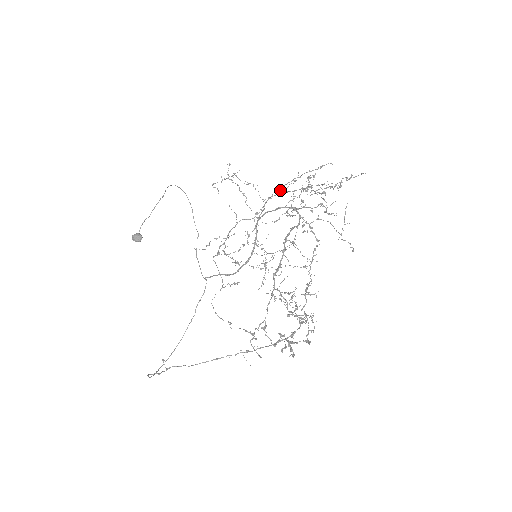
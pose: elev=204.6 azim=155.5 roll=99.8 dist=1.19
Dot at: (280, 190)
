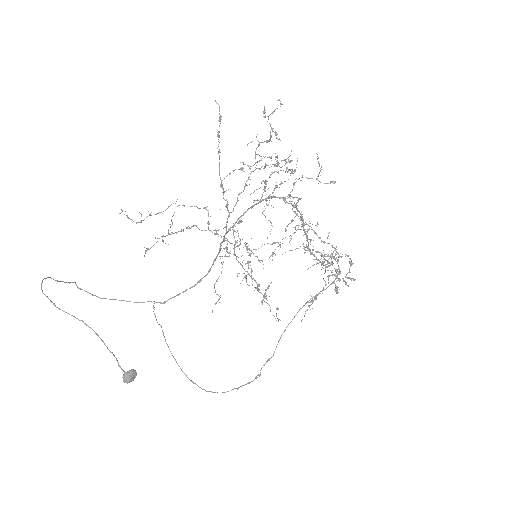
Dot at: occluded
